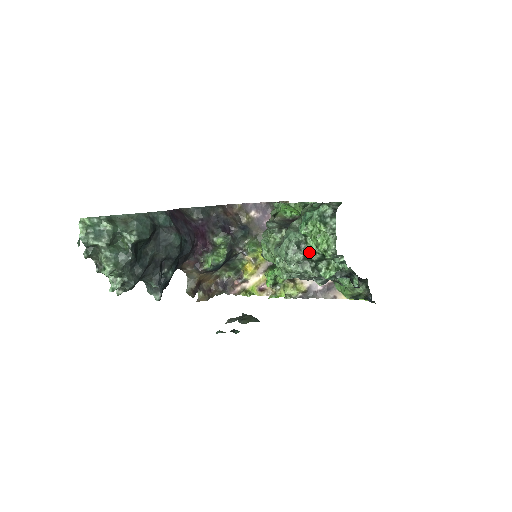
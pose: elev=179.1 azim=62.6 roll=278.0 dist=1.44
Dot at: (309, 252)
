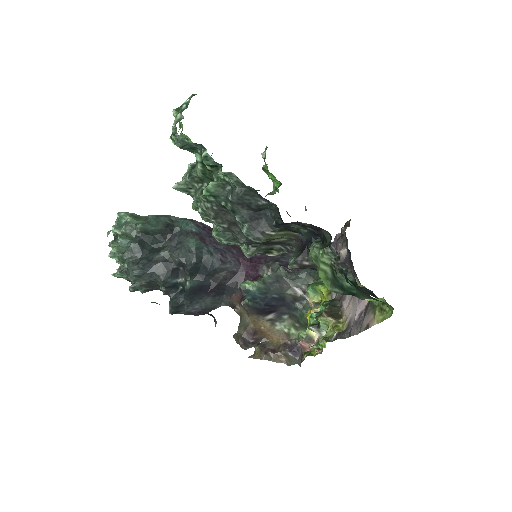
Dot at: (195, 167)
